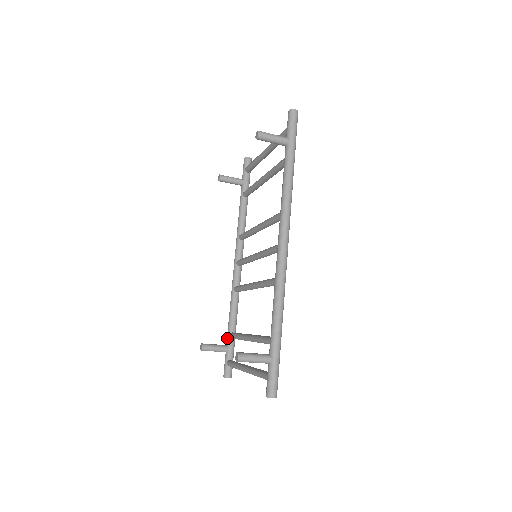
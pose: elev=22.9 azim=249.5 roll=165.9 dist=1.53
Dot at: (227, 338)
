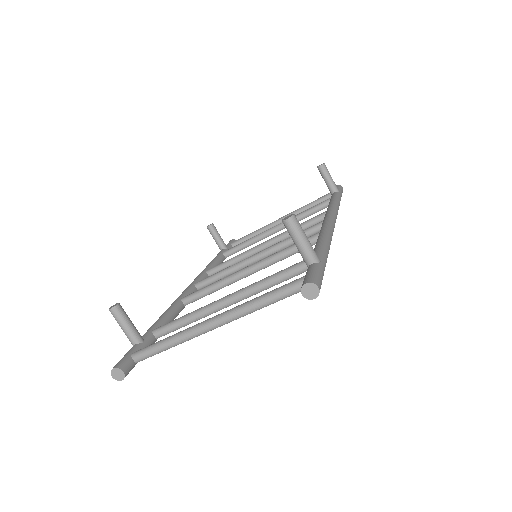
Dot at: (147, 332)
